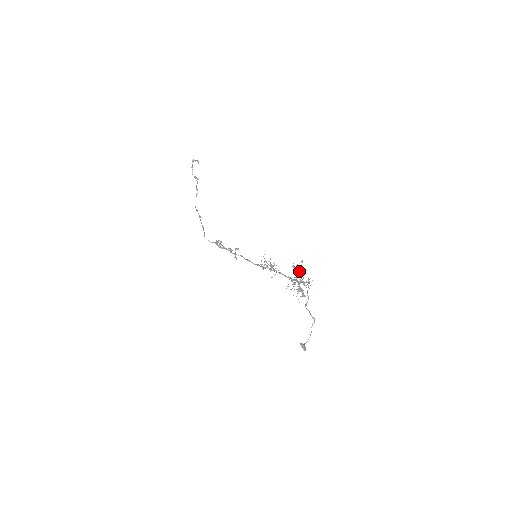
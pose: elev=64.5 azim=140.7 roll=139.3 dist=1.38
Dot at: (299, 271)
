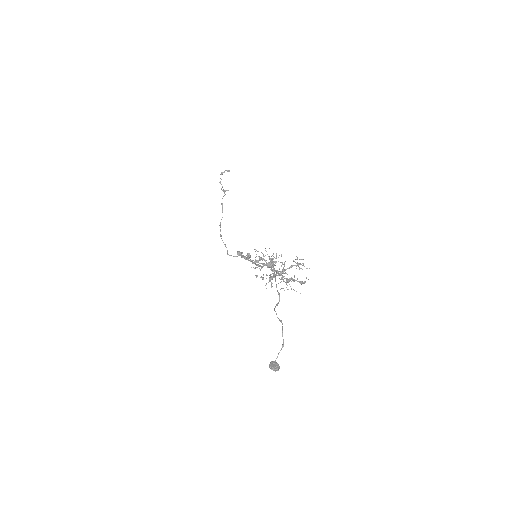
Dot at: occluded
